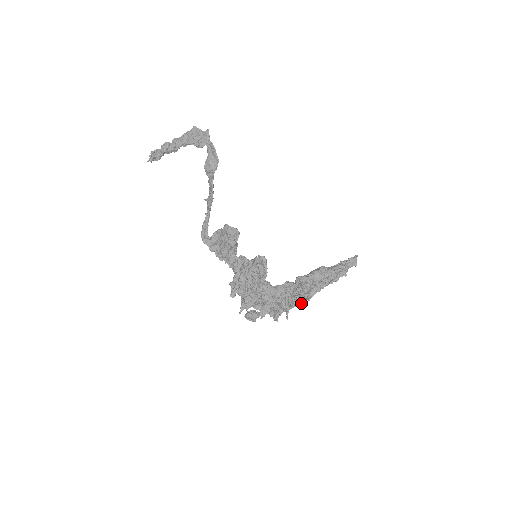
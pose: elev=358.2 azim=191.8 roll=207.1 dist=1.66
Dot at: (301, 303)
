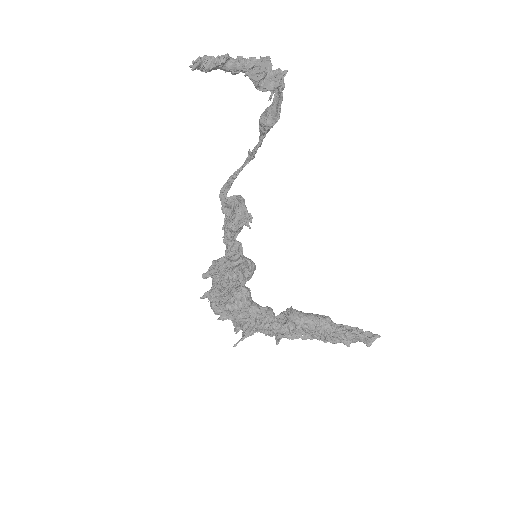
Dot at: occluded
